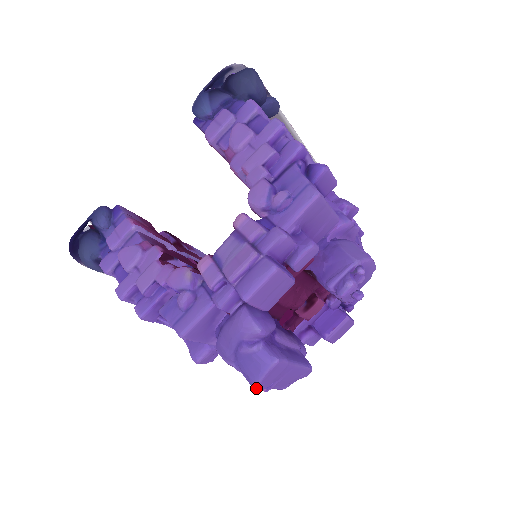
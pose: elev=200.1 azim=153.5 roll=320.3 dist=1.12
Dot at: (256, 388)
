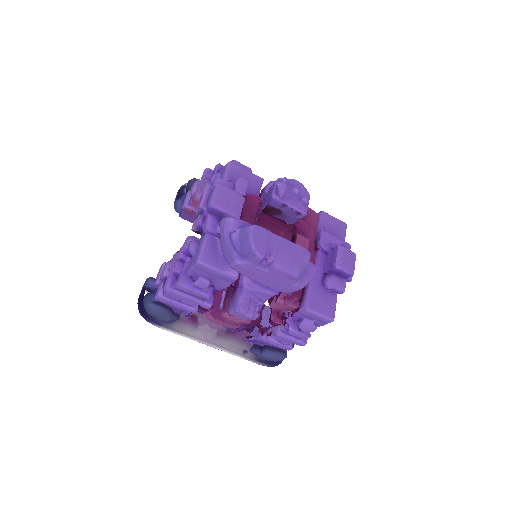
Dot at: (255, 252)
